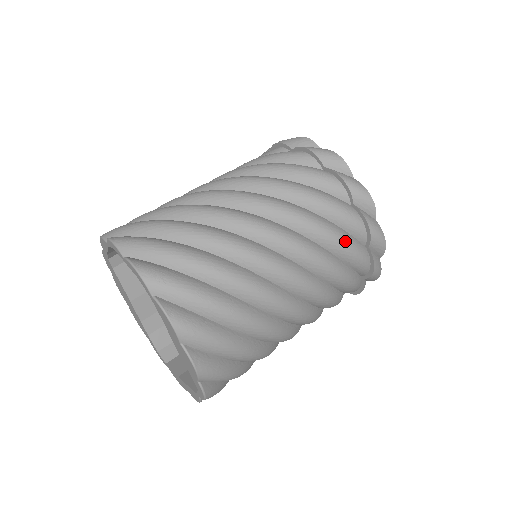
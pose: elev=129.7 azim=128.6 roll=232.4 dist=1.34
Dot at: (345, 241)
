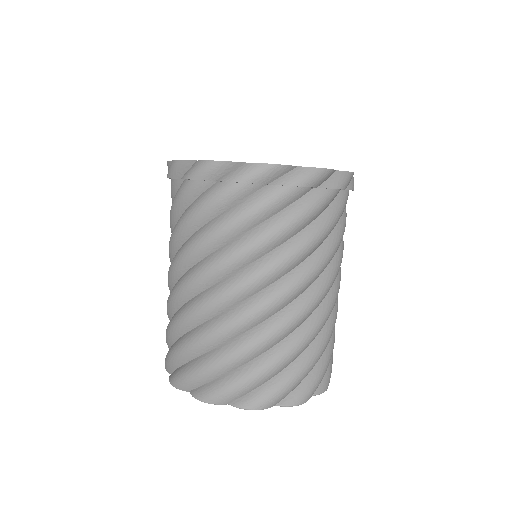
Dot at: (333, 219)
